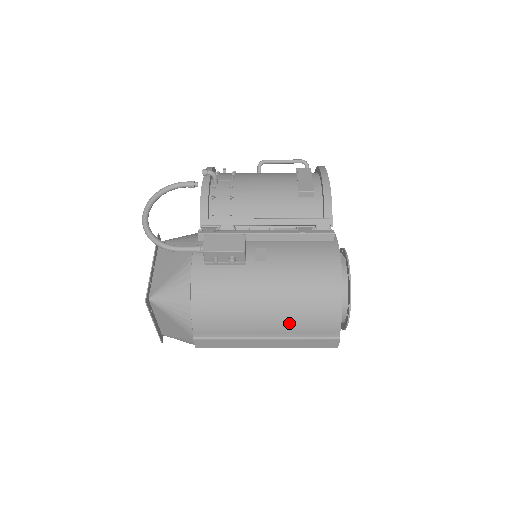
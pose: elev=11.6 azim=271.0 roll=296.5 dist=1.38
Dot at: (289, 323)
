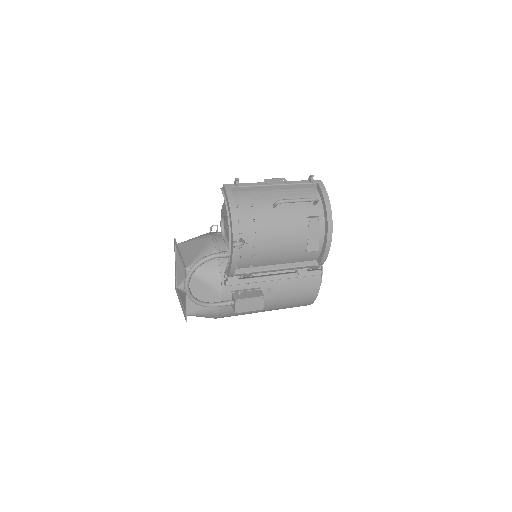
Dot at: occluded
